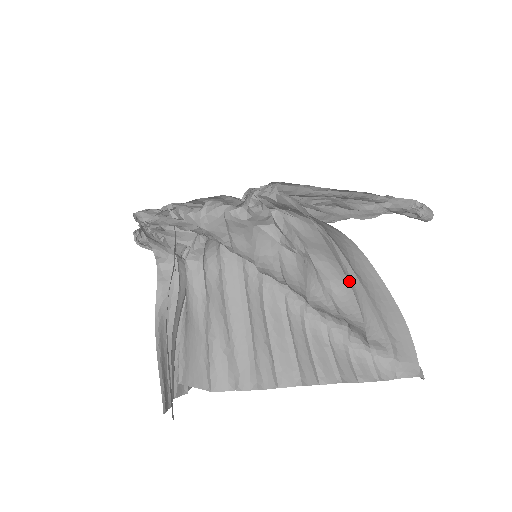
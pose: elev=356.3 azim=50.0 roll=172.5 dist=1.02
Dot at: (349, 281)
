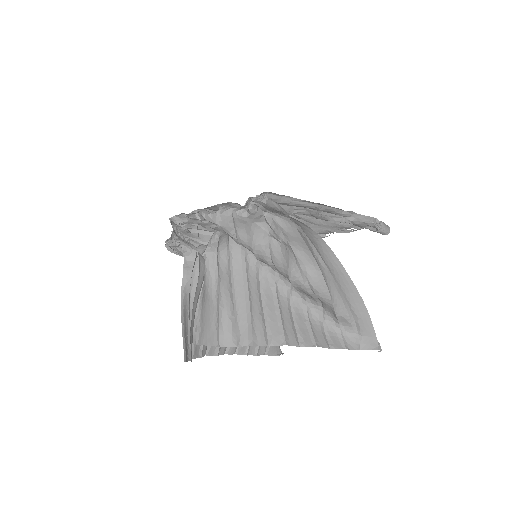
Dot at: (320, 267)
